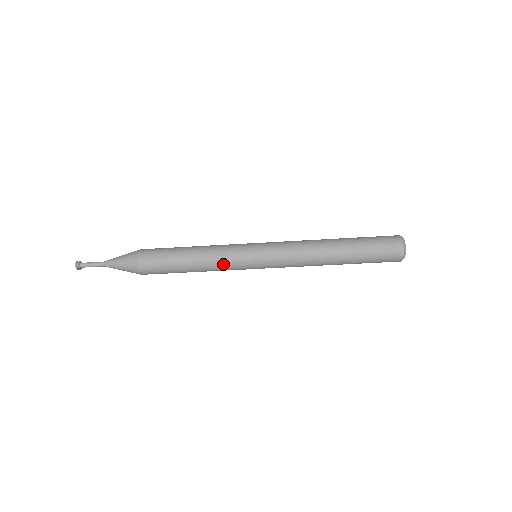
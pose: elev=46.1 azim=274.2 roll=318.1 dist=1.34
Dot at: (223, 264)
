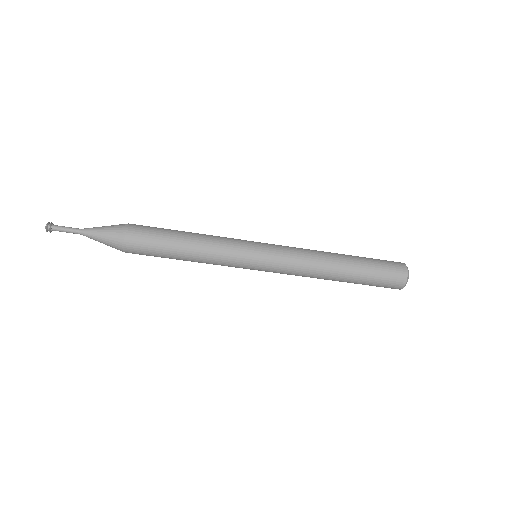
Dot at: (222, 249)
